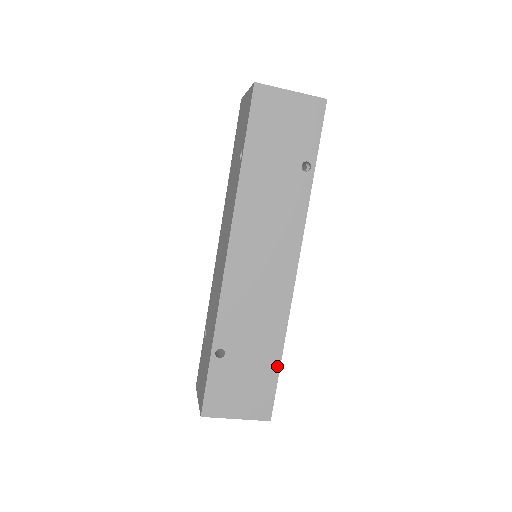
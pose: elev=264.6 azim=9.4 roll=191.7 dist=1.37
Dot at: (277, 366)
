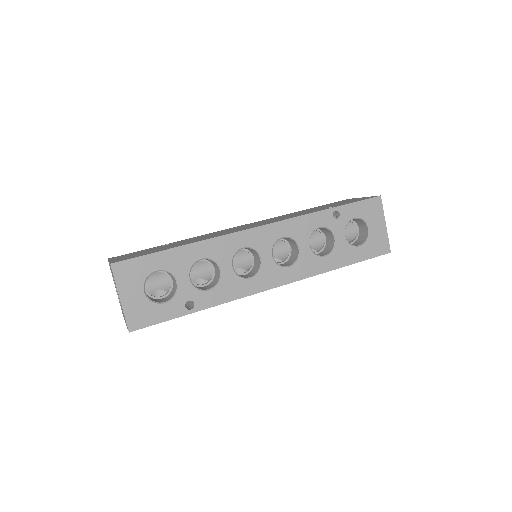
Dot at: (168, 249)
